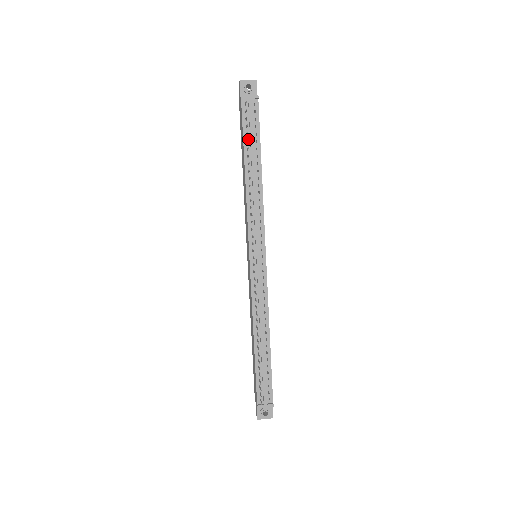
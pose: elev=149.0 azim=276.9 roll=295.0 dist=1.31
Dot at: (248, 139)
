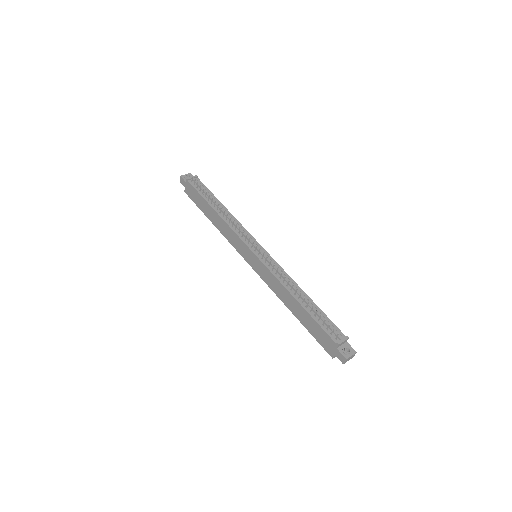
Dot at: (205, 196)
